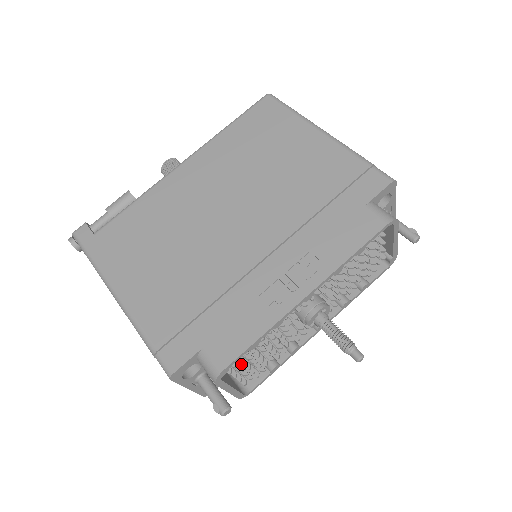
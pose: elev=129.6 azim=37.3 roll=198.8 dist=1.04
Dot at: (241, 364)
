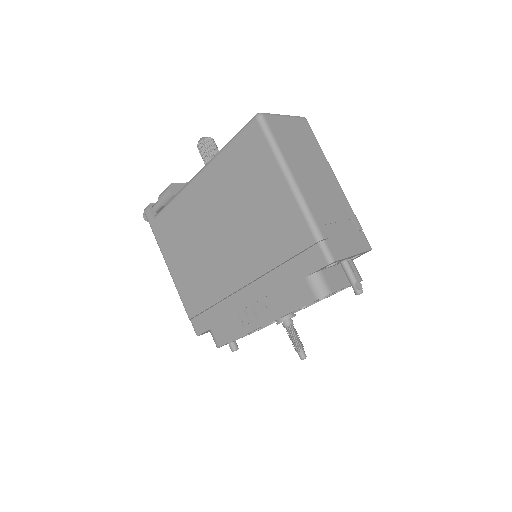
Dot at: occluded
